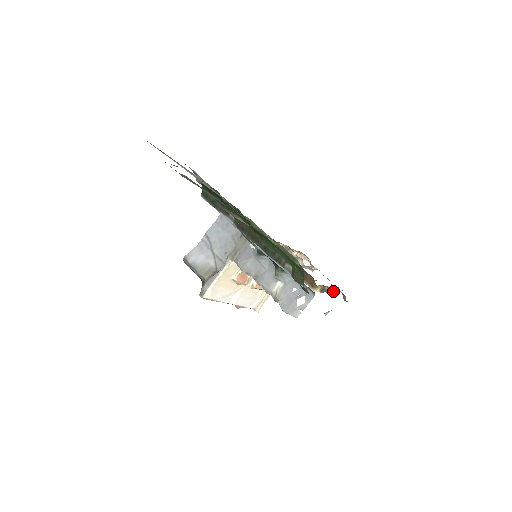
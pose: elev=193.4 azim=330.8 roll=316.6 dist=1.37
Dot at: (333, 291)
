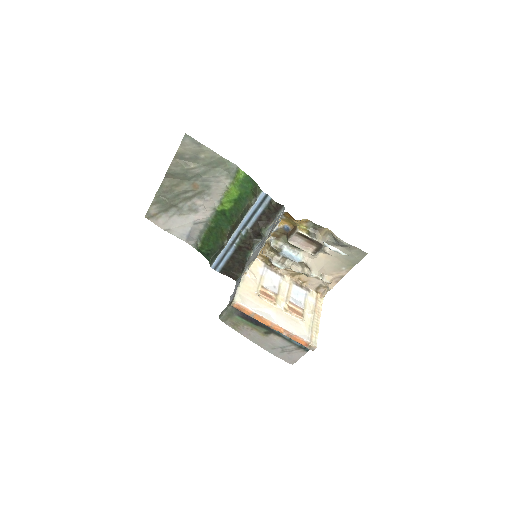
Dot at: (320, 234)
